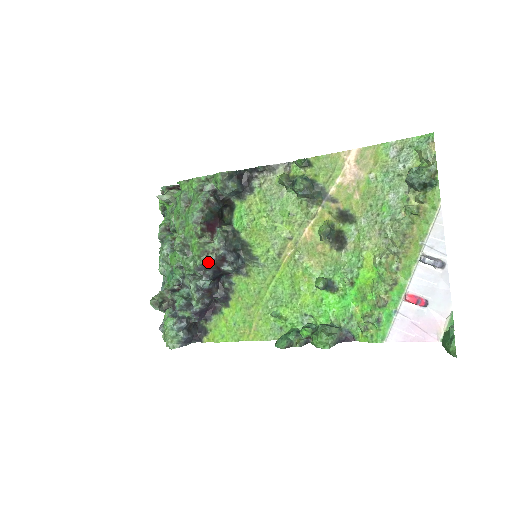
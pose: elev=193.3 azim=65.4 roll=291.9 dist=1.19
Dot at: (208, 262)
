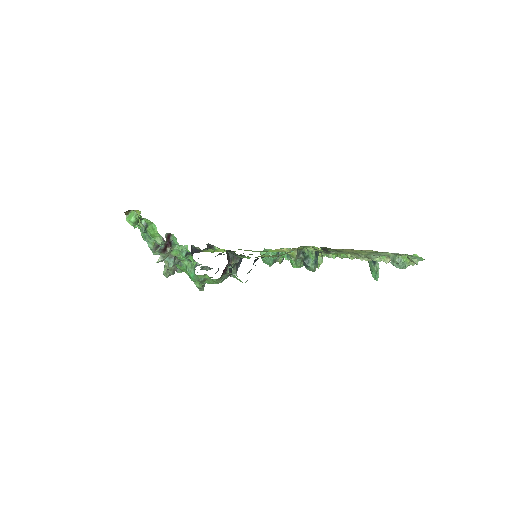
Dot at: occluded
